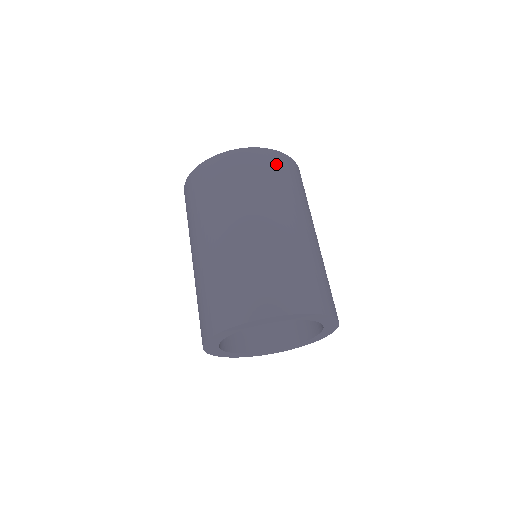
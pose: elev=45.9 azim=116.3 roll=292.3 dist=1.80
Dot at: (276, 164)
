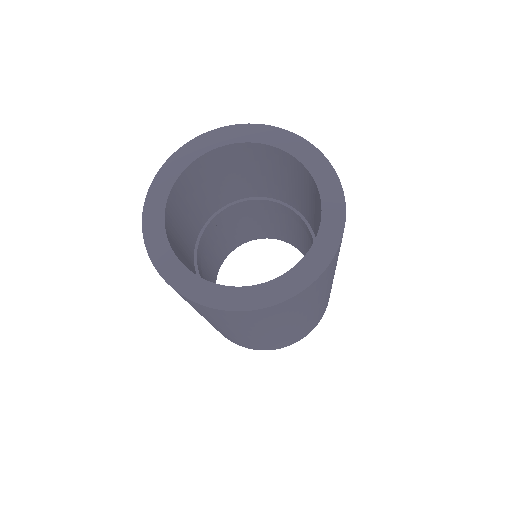
Dot at: occluded
